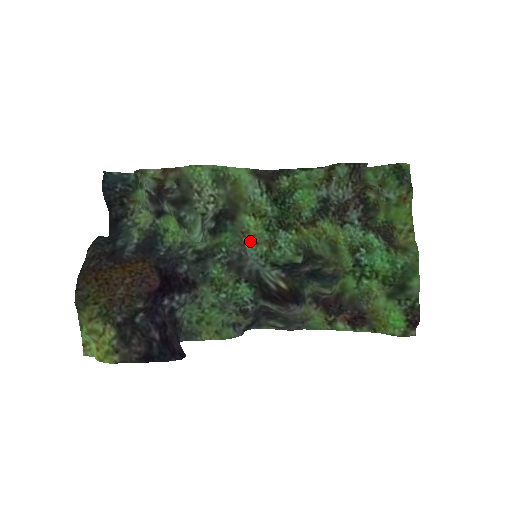
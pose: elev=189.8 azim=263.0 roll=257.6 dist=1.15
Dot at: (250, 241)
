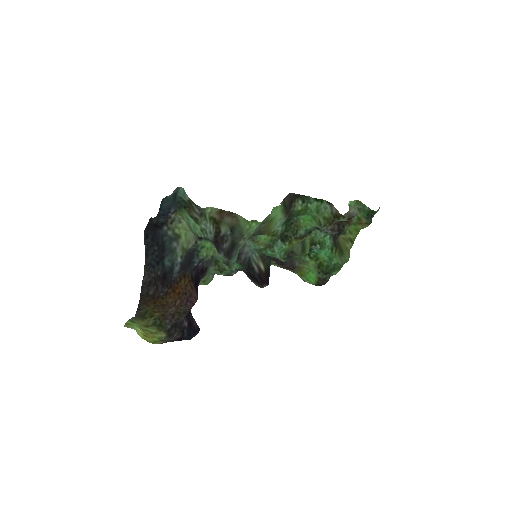
Dot at: (255, 243)
